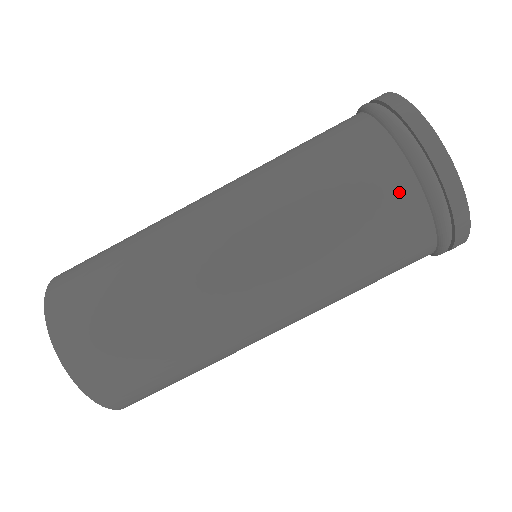
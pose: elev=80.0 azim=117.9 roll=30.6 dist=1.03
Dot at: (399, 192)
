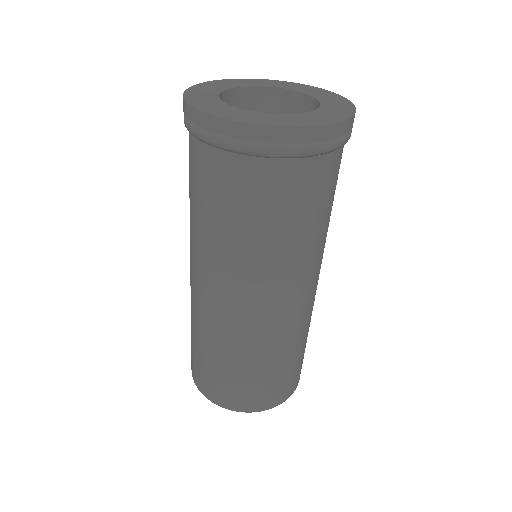
Dot at: (271, 177)
